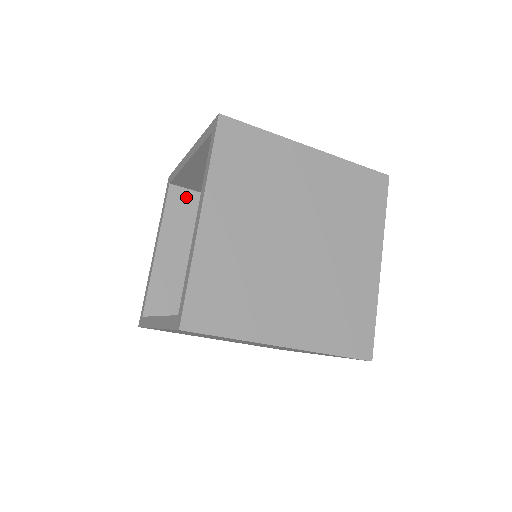
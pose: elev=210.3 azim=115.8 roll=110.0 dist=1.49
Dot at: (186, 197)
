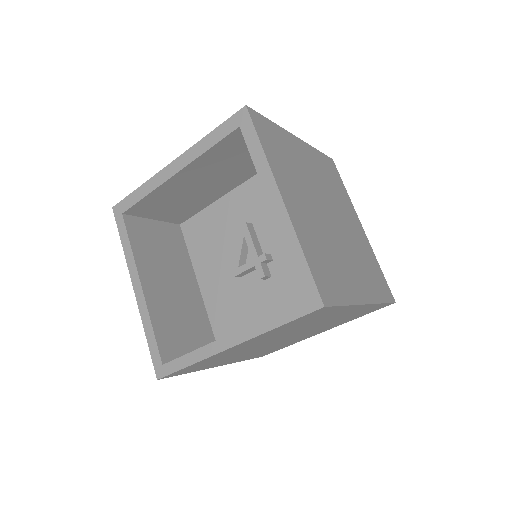
Dot at: occluded
